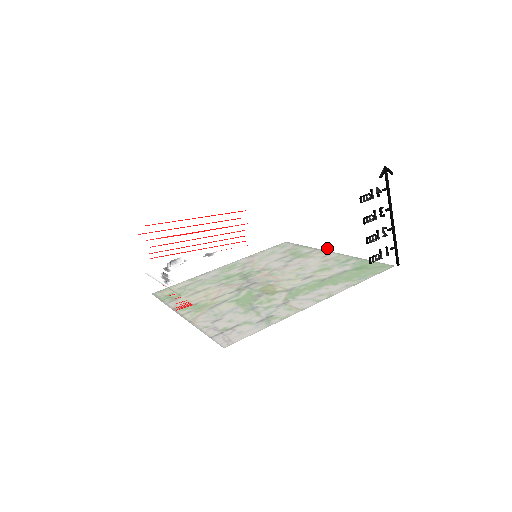
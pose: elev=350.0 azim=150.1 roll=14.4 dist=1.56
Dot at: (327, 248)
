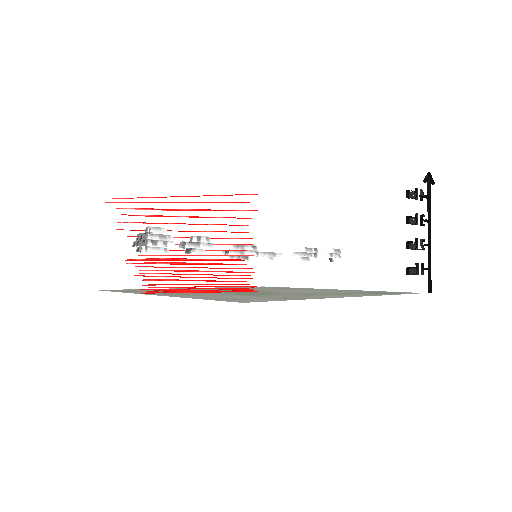
Dot at: occluded
